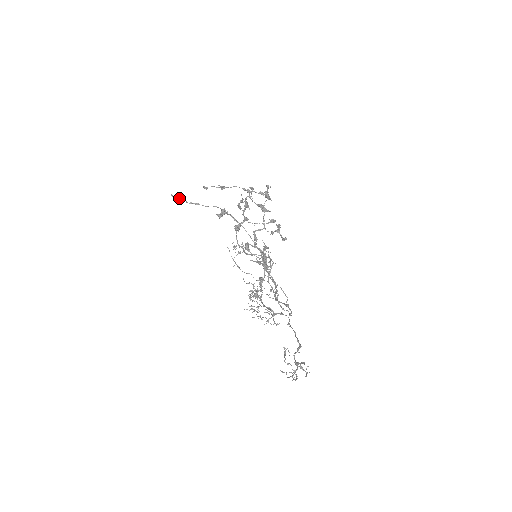
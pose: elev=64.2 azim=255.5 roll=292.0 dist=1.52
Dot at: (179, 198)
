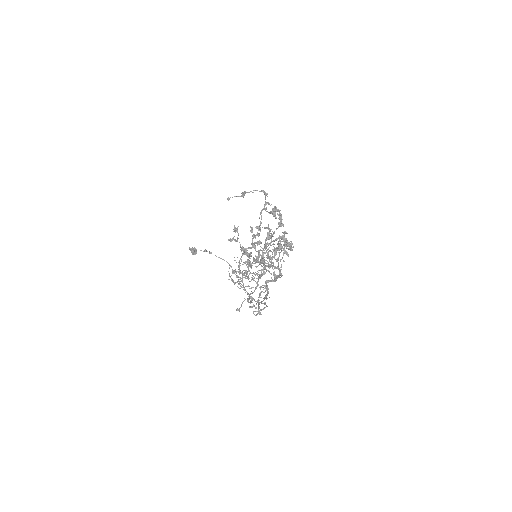
Dot at: occluded
